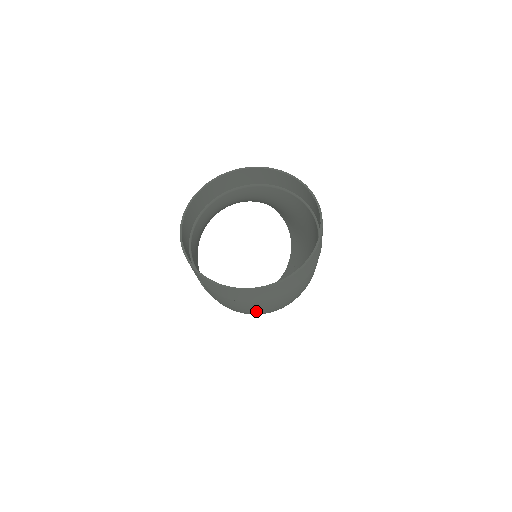
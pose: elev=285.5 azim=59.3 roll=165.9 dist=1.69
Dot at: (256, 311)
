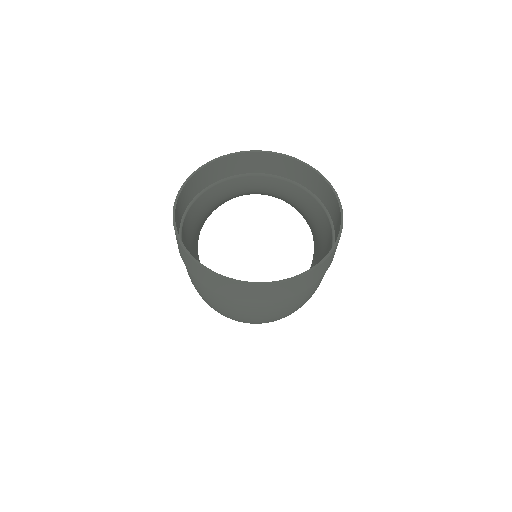
Dot at: (216, 306)
